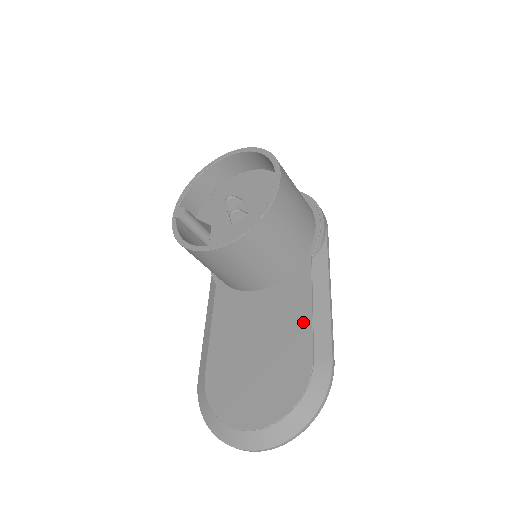
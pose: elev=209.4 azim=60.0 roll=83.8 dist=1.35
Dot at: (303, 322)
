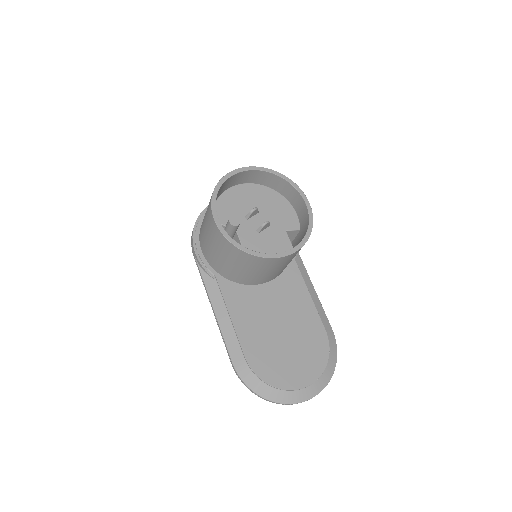
Dot at: (309, 307)
